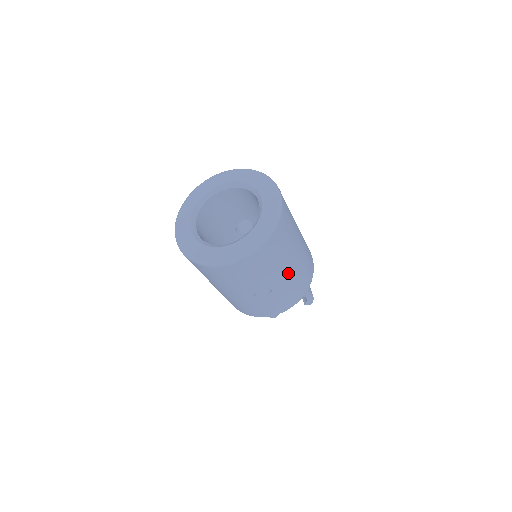
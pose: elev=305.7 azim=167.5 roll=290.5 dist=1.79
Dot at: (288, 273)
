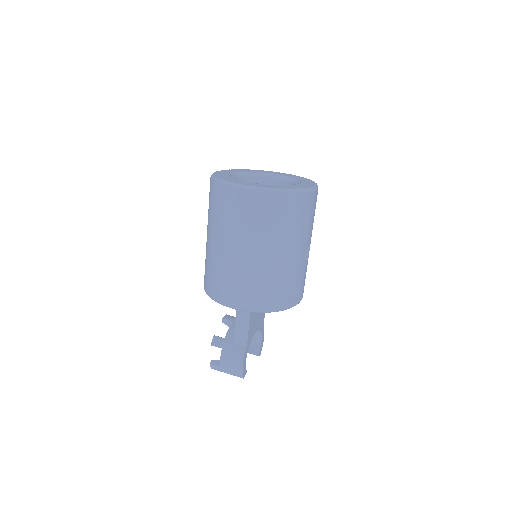
Dot at: occluded
